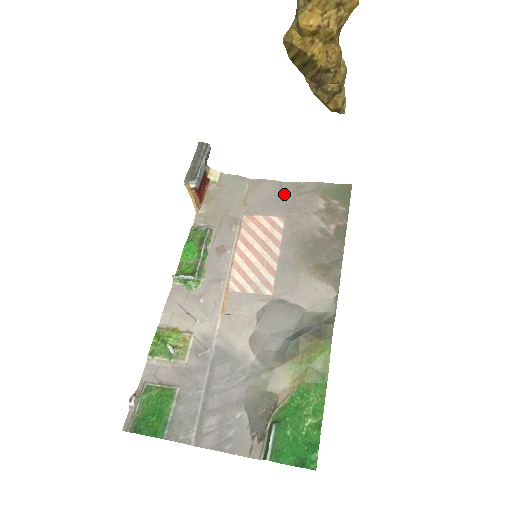
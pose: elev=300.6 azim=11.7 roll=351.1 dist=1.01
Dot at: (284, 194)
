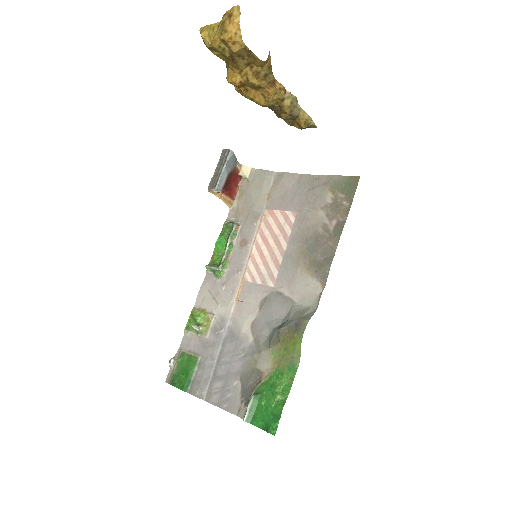
Dot at: (301, 188)
